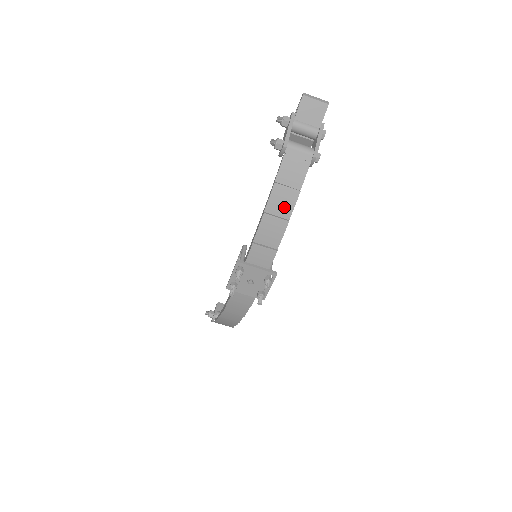
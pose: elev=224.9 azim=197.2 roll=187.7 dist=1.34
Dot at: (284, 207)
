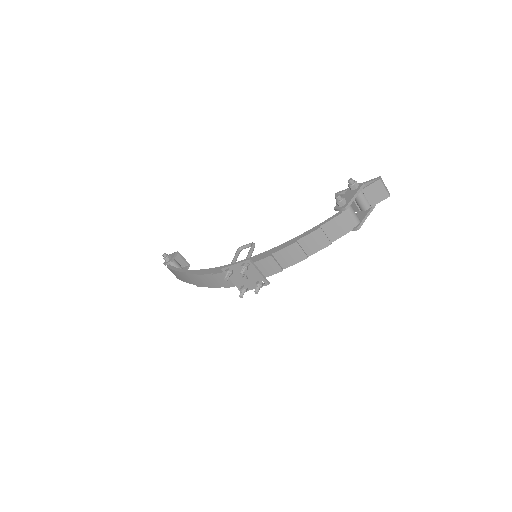
Dot at: (312, 246)
